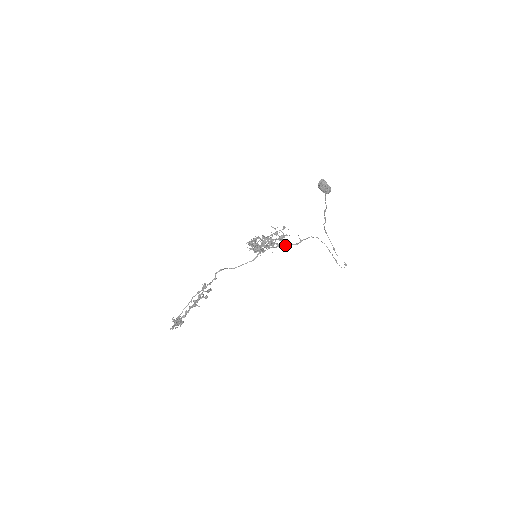
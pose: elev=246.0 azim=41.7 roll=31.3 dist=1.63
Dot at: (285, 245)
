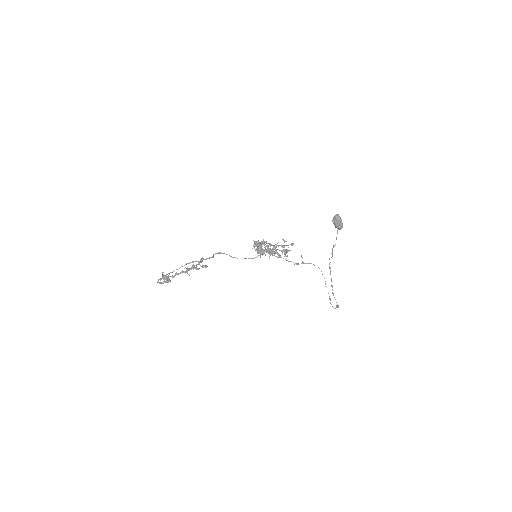
Dot at: (286, 260)
